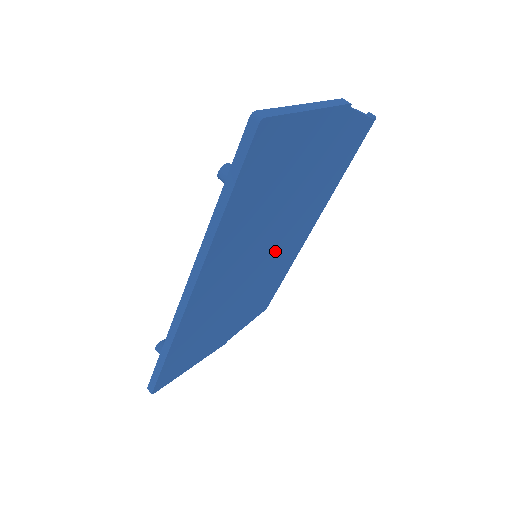
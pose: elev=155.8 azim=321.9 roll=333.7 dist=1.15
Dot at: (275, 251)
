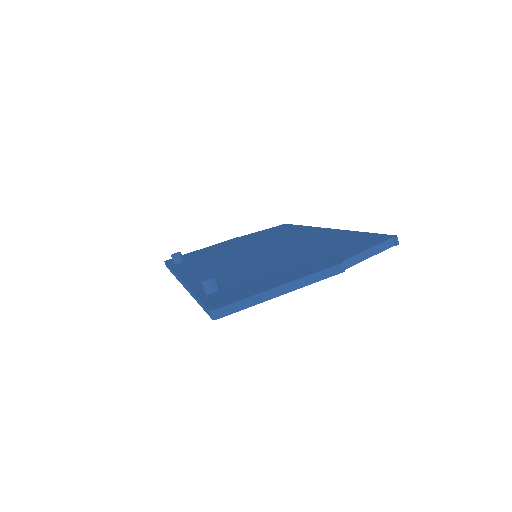
Dot at: occluded
